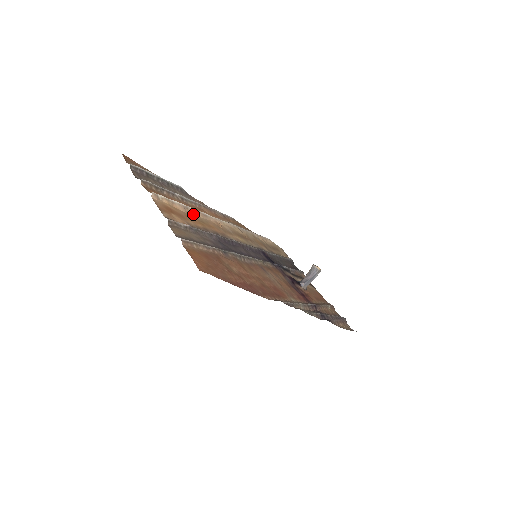
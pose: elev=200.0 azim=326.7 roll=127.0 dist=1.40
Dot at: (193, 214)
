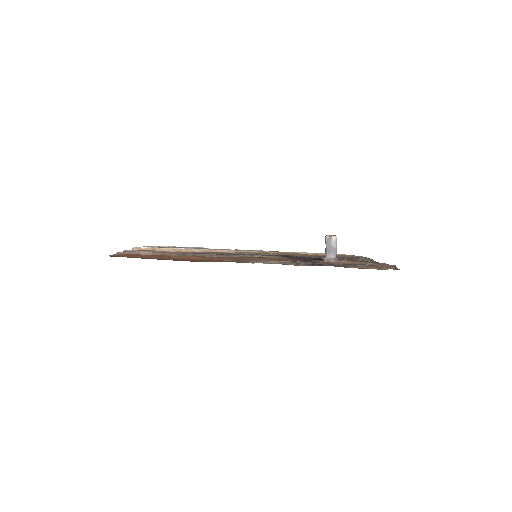
Dot at: occluded
